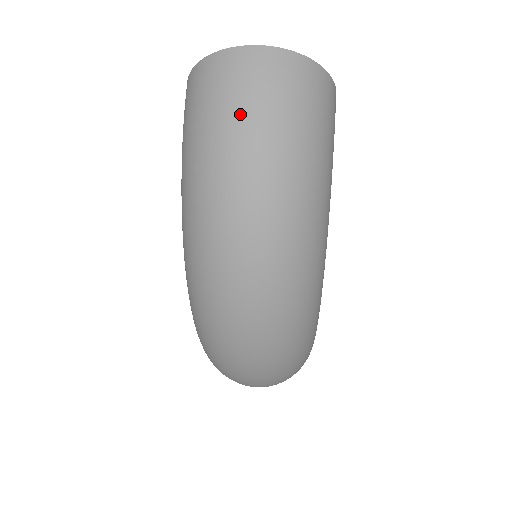
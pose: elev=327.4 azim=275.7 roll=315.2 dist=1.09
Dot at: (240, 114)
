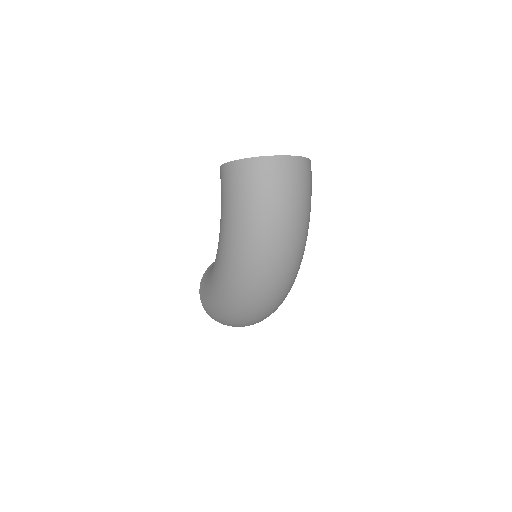
Dot at: (279, 197)
